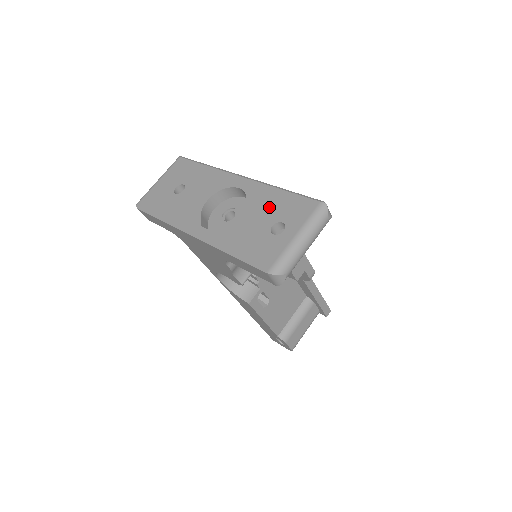
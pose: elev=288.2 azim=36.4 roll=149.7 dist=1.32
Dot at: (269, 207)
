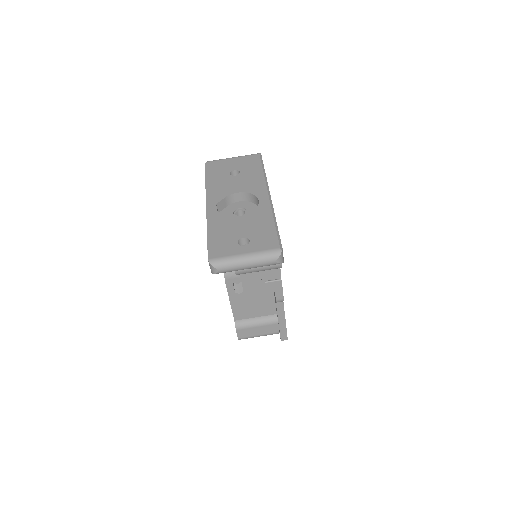
Dot at: (256, 226)
